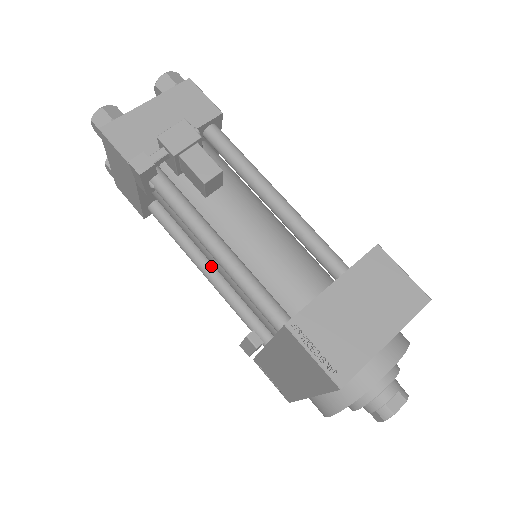
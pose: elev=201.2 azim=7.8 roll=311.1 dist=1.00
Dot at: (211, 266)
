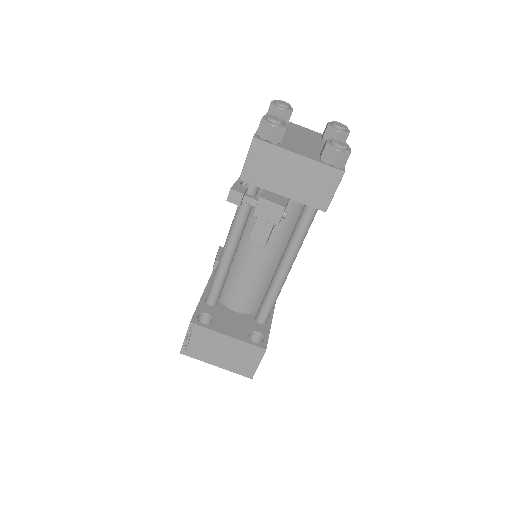
Dot at: occluded
